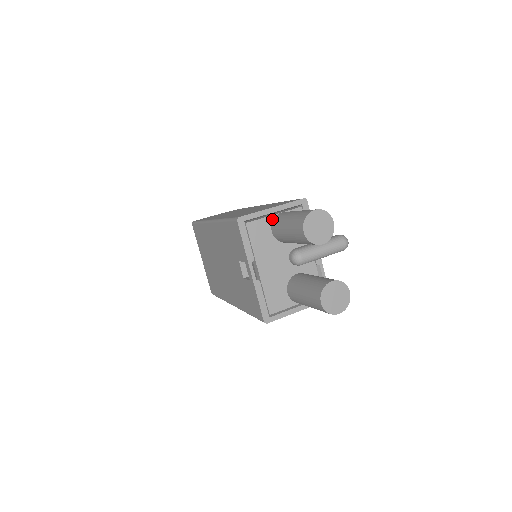
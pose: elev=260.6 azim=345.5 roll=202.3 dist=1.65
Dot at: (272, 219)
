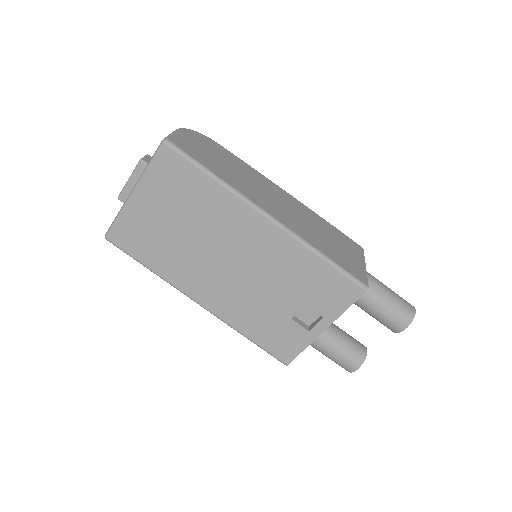
Dot at: occluded
